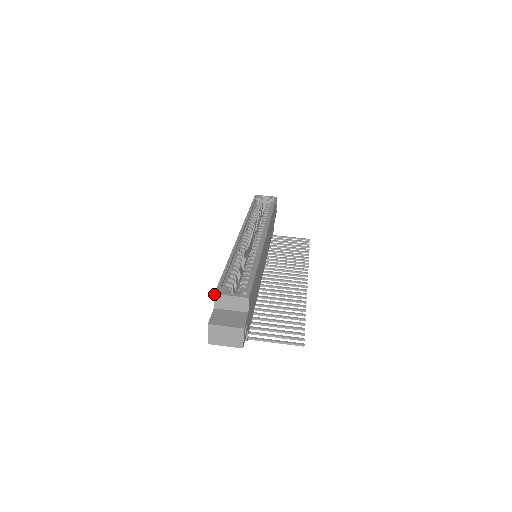
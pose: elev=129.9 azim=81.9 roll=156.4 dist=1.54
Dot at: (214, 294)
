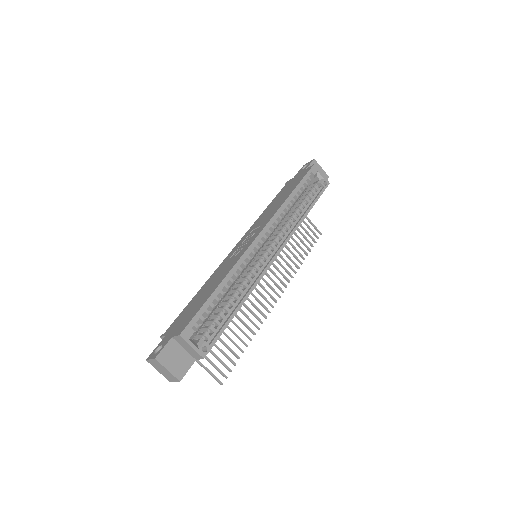
Dot at: (179, 335)
